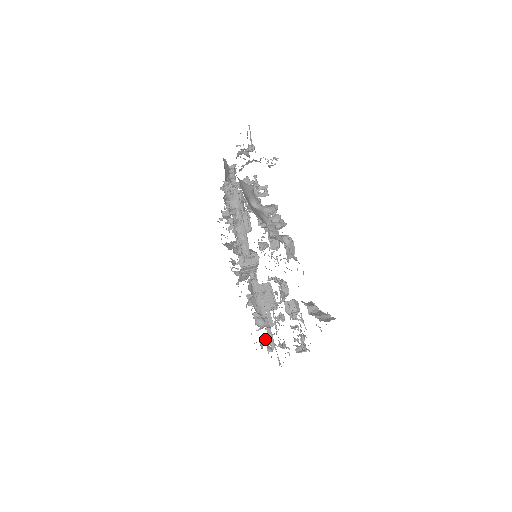
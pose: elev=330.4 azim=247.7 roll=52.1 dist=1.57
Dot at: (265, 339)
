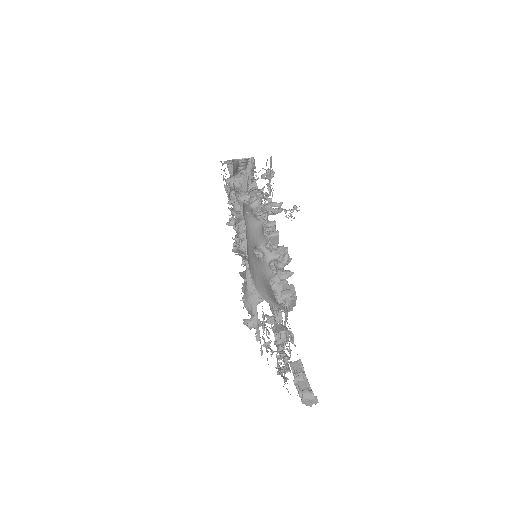
Dot at: occluded
